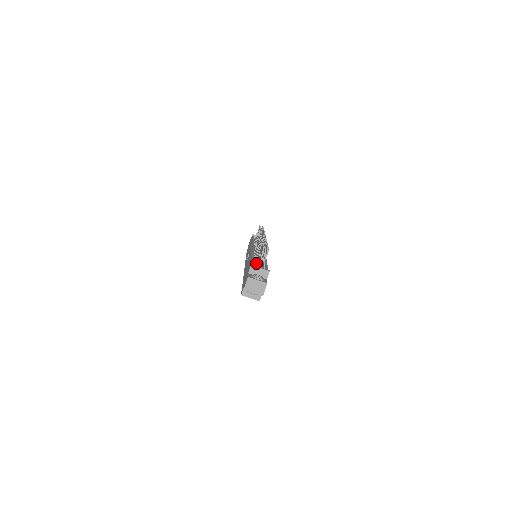
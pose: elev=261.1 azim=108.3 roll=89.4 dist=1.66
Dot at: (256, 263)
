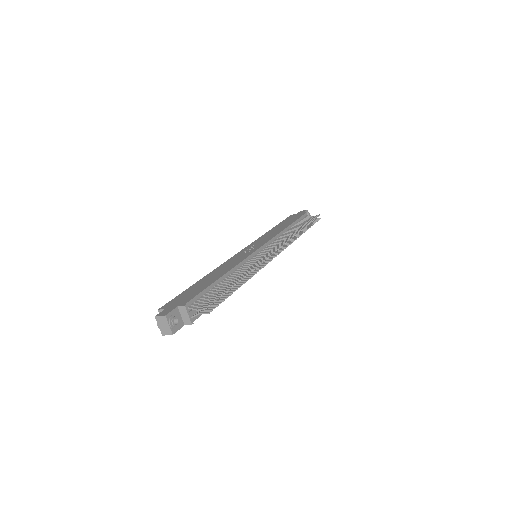
Dot at: (195, 305)
